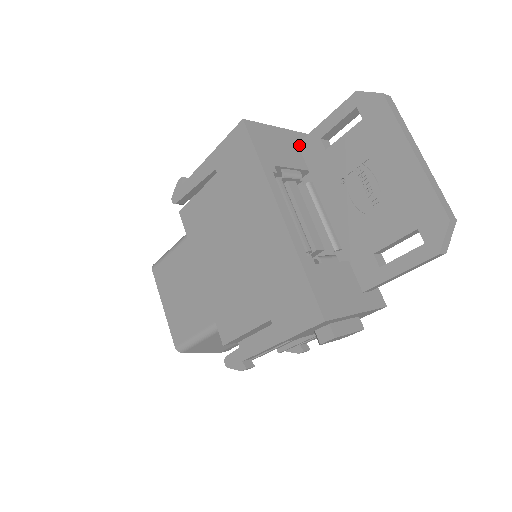
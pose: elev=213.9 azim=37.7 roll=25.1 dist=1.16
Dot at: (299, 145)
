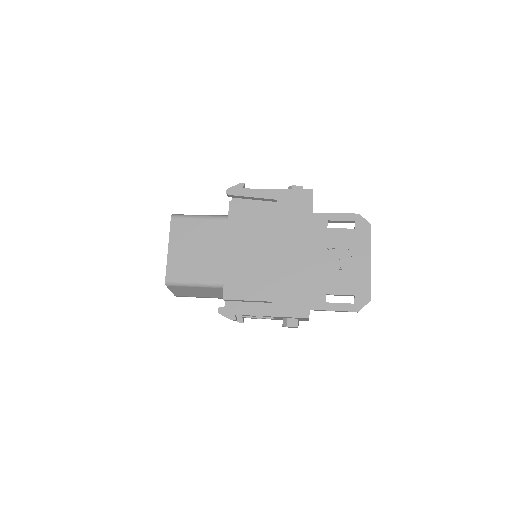
Dot at: (313, 214)
